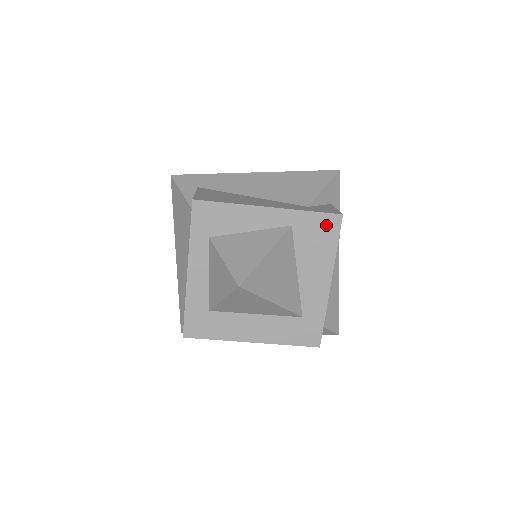
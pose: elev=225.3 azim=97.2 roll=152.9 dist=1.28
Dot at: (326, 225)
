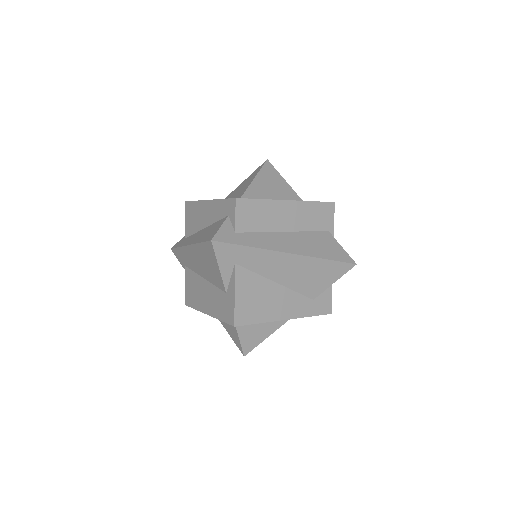
Dot at: occluded
